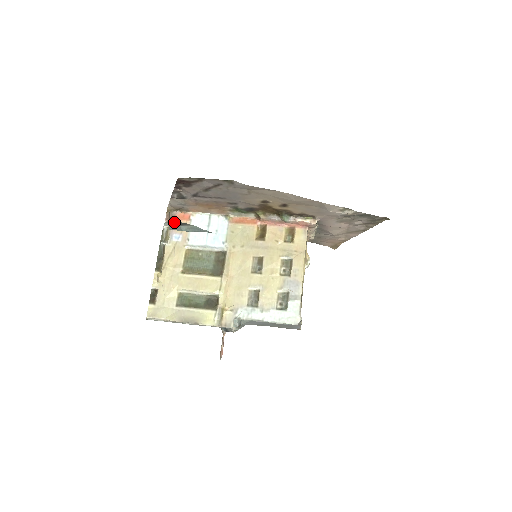
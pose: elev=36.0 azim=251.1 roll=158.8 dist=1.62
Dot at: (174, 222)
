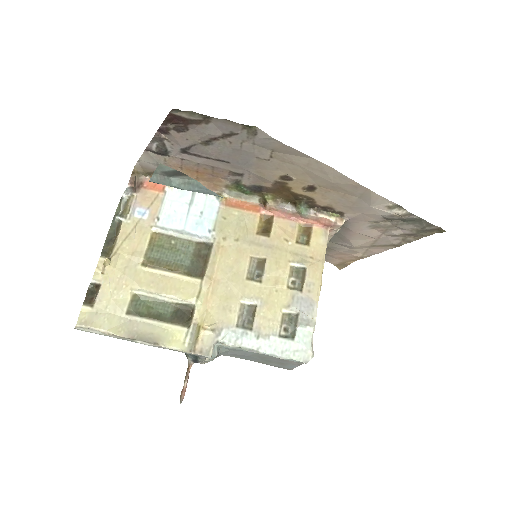
Dot at: (163, 167)
